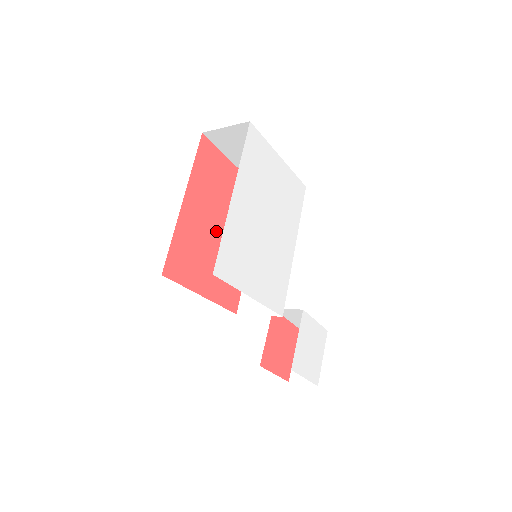
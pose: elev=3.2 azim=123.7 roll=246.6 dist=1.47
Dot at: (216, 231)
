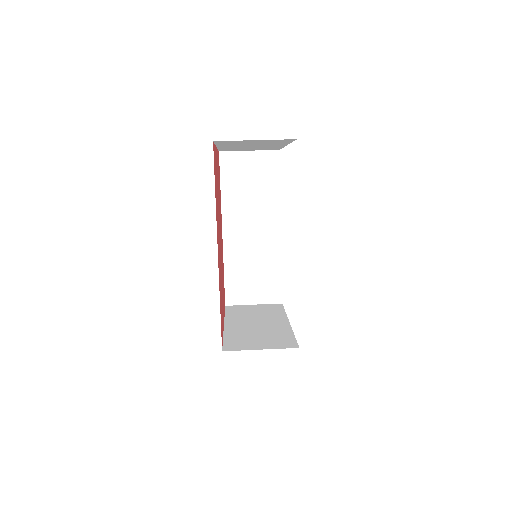
Dot at: (220, 247)
